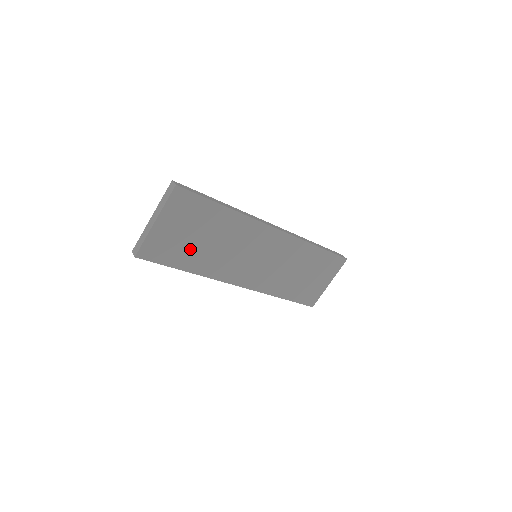
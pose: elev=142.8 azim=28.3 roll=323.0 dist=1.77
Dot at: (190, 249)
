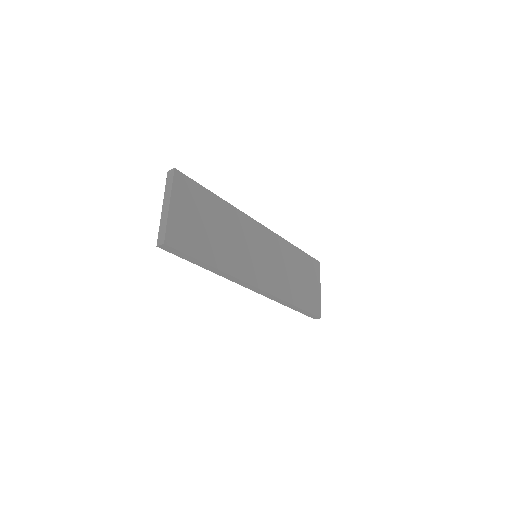
Dot at: (205, 239)
